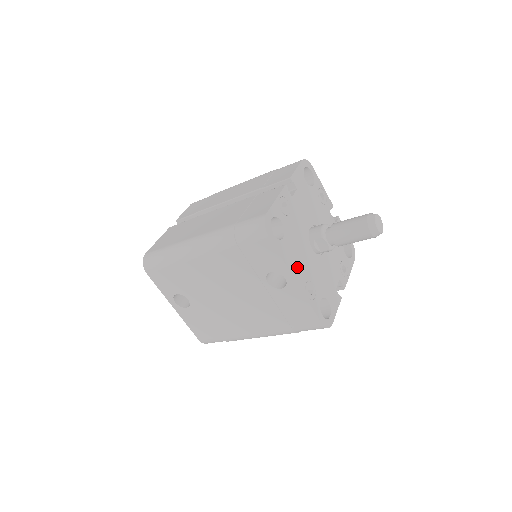
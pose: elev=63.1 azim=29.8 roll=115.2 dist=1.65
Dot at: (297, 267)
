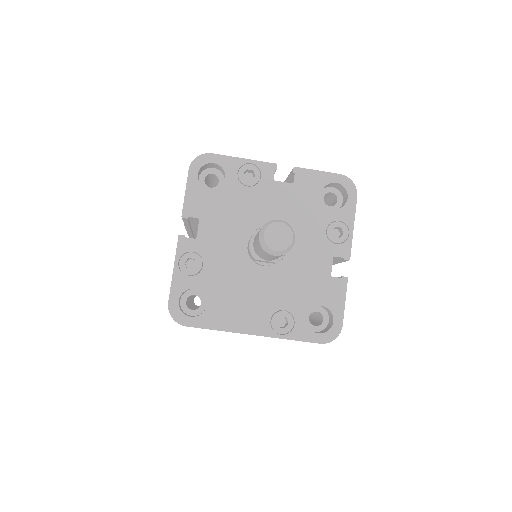
Dot at: (246, 316)
